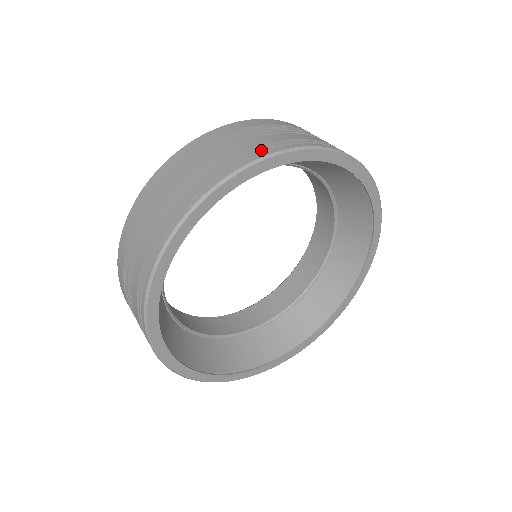
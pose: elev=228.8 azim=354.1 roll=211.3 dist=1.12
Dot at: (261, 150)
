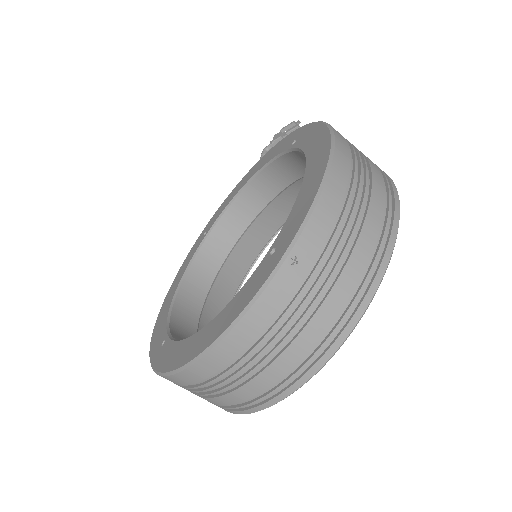
Dot at: (356, 300)
